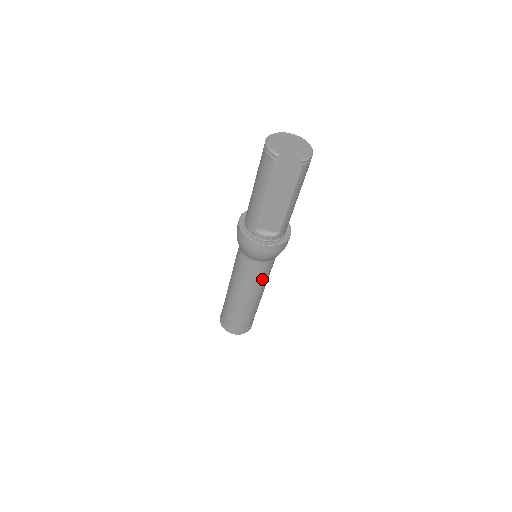
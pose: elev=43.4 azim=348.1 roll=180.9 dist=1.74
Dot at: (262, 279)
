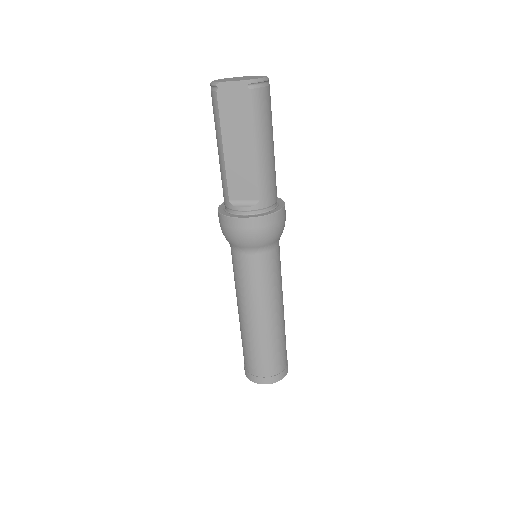
Dot at: (264, 283)
